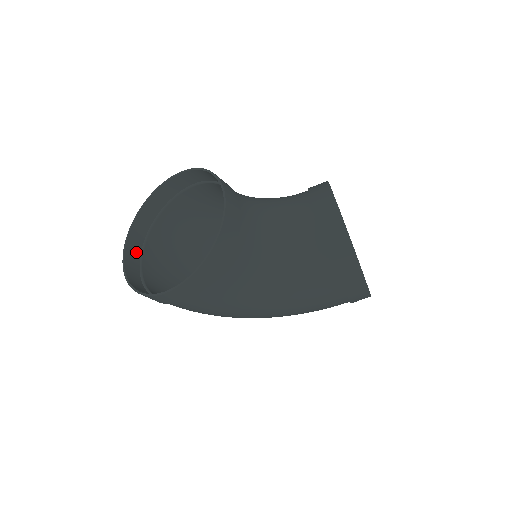
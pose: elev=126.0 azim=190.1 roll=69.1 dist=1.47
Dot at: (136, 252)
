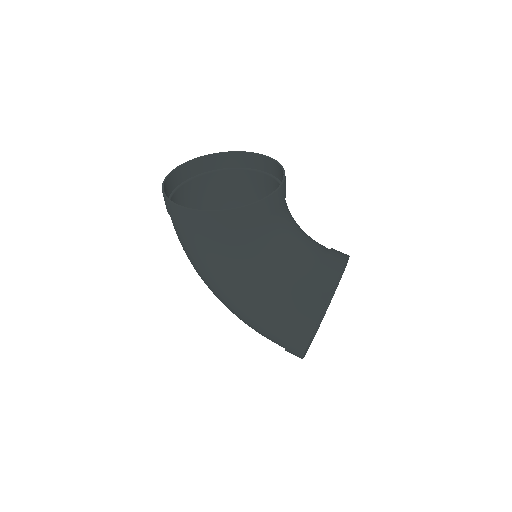
Dot at: (186, 175)
